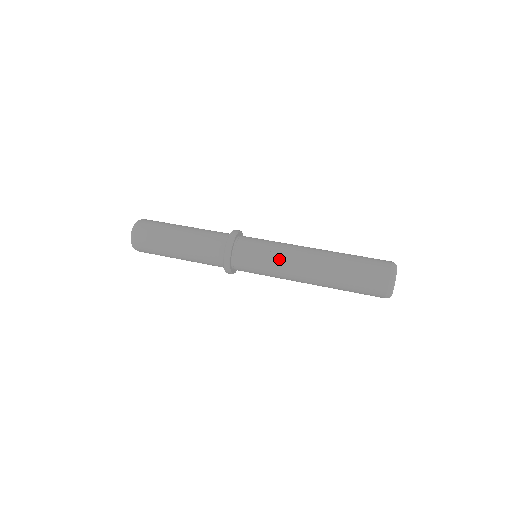
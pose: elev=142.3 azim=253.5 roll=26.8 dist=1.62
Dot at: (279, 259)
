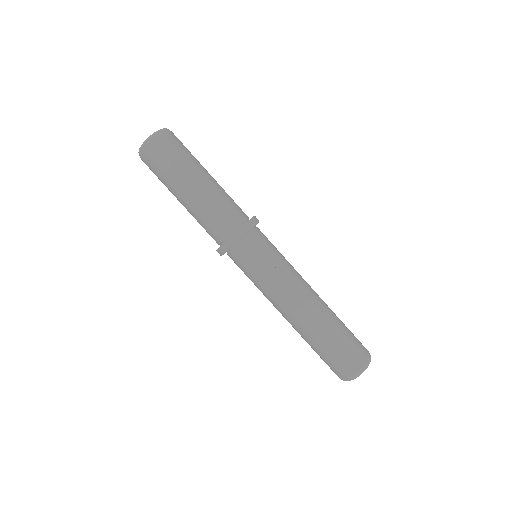
Dot at: occluded
